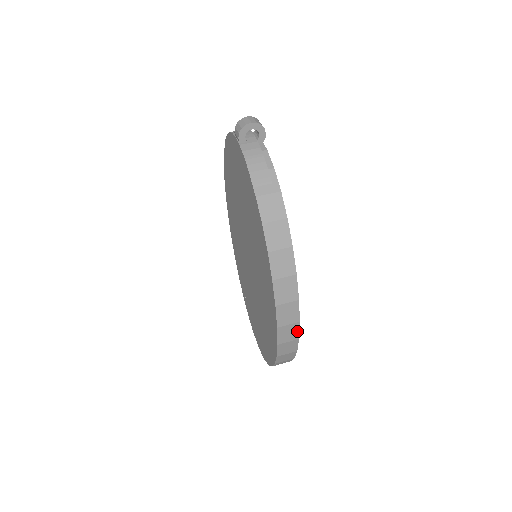
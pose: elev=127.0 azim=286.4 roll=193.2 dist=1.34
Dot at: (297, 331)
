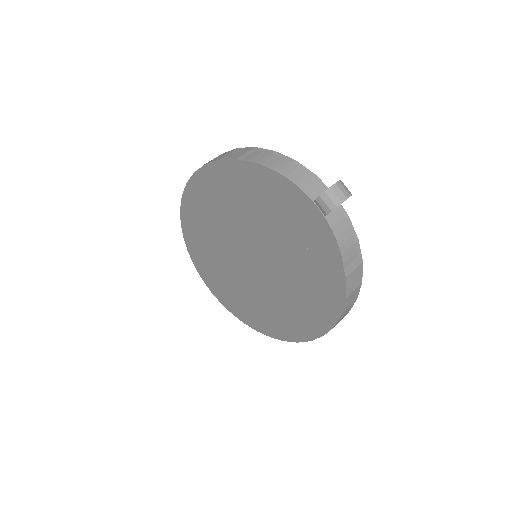
Dot at: occluded
